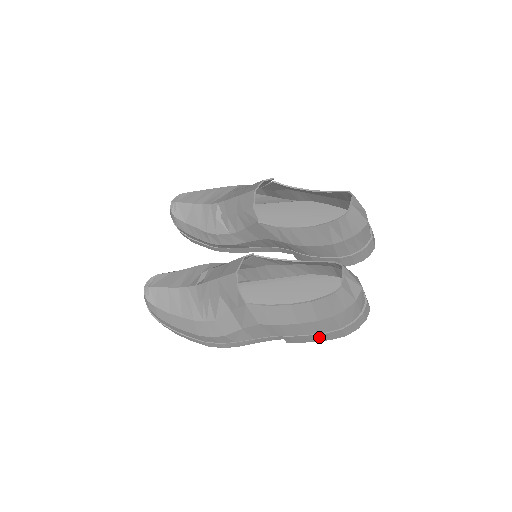
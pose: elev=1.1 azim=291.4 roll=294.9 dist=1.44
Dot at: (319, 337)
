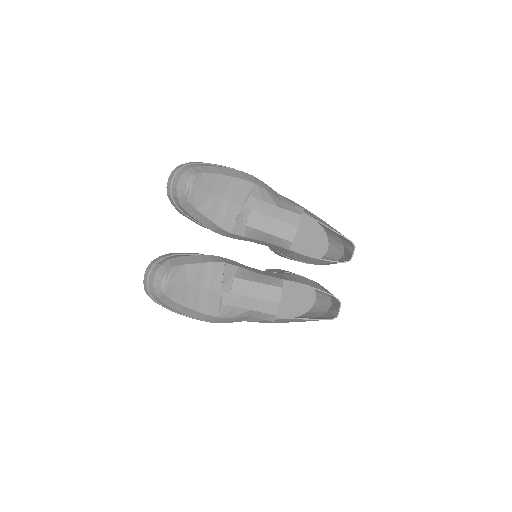
Dot at: occluded
